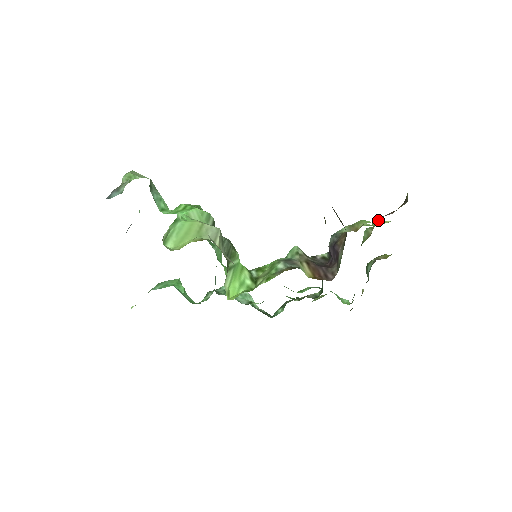
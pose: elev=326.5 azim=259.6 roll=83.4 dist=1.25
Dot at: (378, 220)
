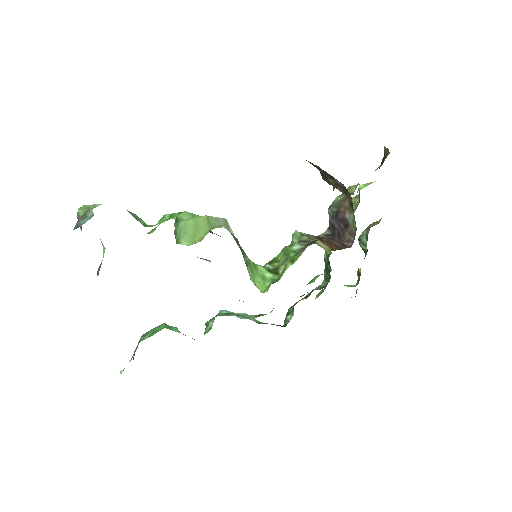
Dot at: (362, 185)
